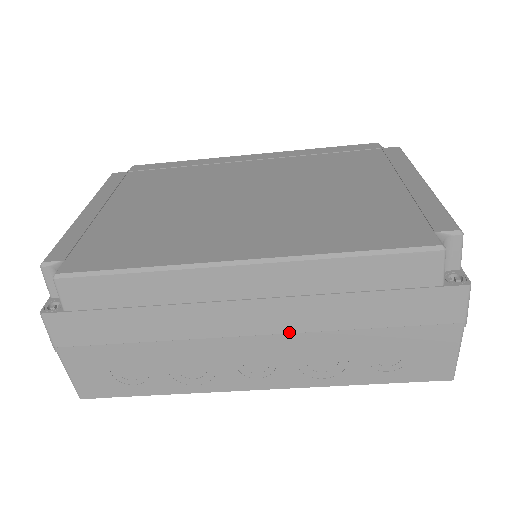
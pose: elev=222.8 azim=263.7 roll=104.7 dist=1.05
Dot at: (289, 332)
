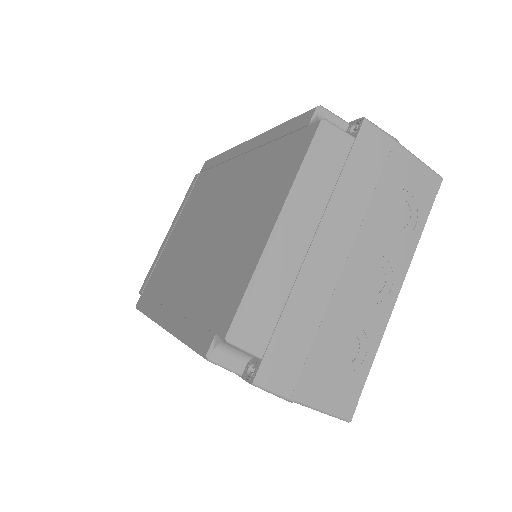
Dot at: occluded
